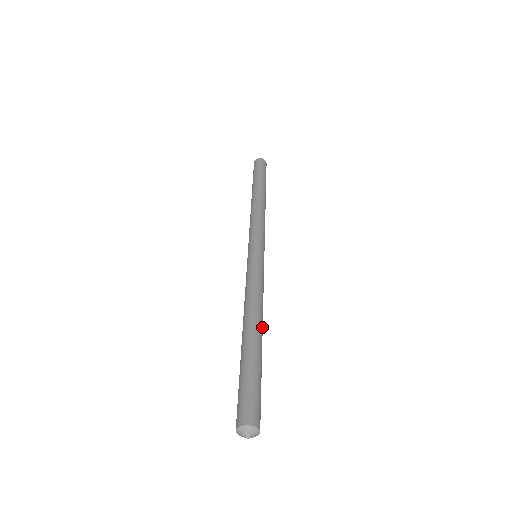
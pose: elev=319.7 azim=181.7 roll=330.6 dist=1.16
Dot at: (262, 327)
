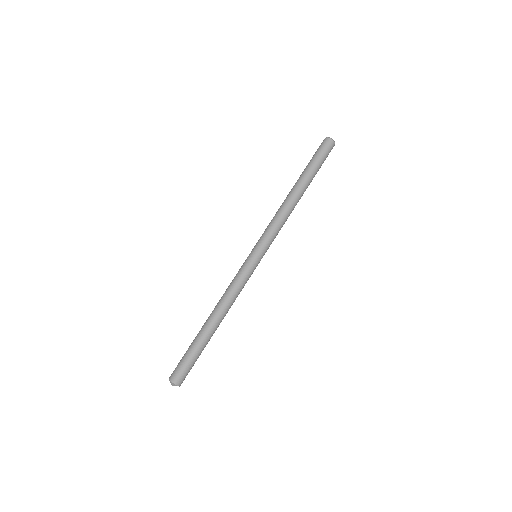
Dot at: occluded
